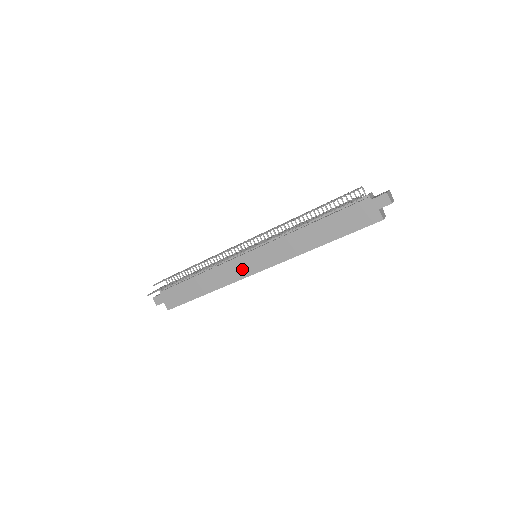
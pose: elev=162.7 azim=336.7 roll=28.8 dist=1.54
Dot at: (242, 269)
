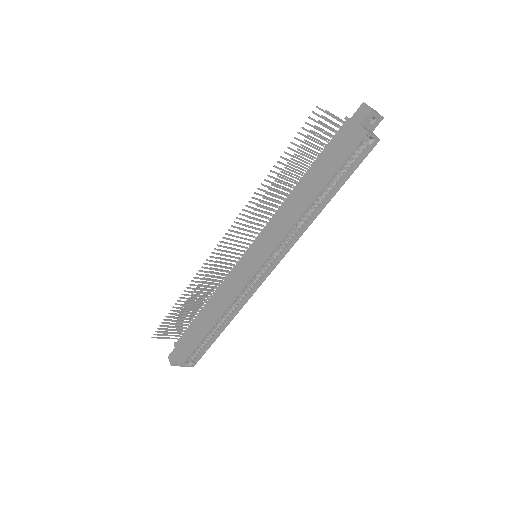
Dot at: (242, 275)
